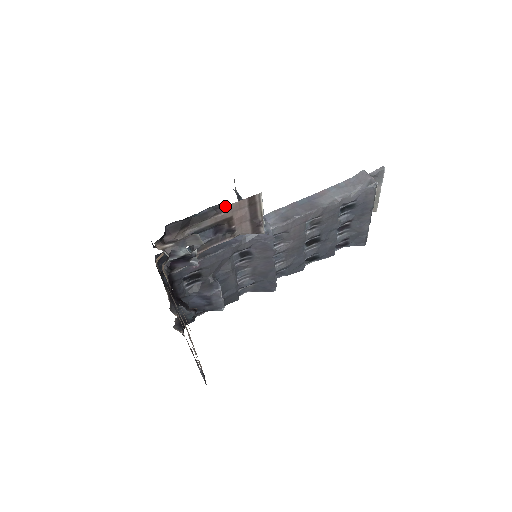
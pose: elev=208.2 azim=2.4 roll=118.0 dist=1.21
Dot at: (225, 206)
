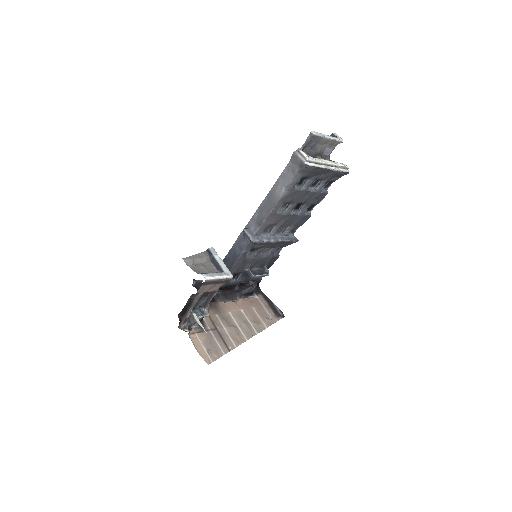
Dot at: (195, 294)
